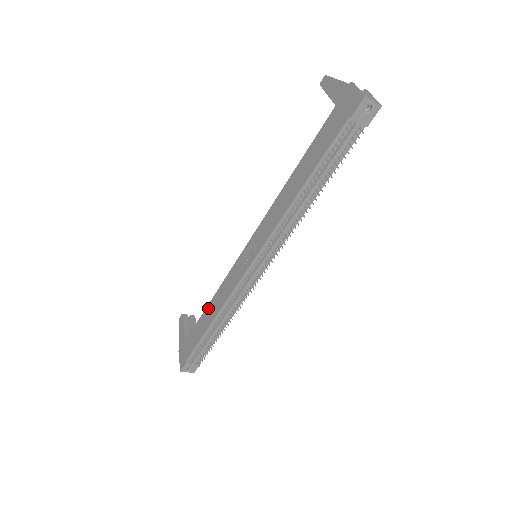
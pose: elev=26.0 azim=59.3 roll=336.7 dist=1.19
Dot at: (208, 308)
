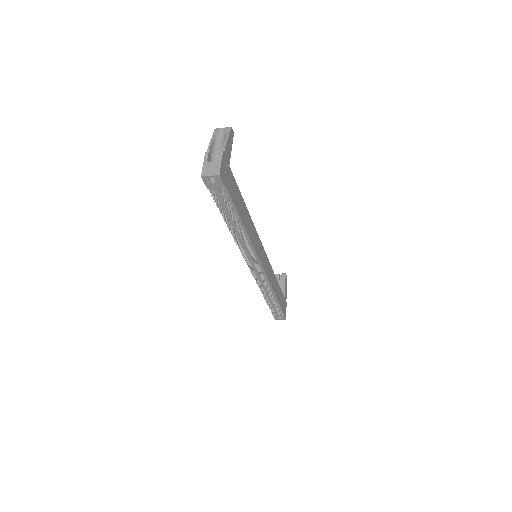
Dot at: occluded
